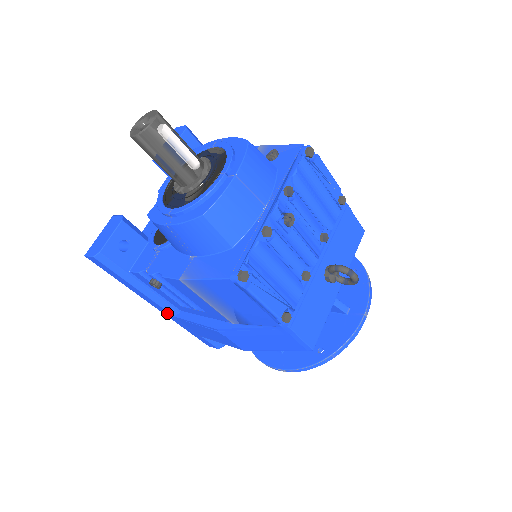
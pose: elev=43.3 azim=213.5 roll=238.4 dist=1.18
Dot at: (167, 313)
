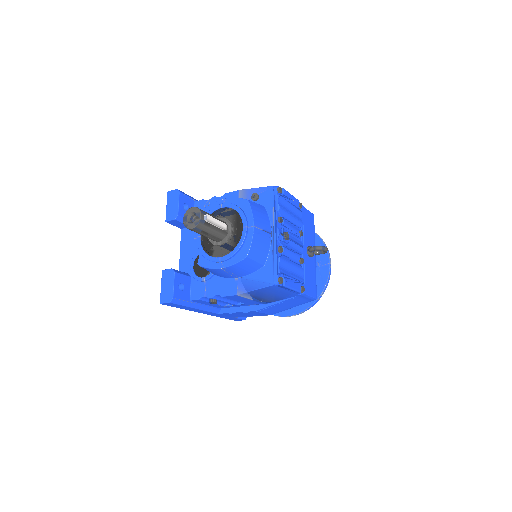
Dot at: (212, 314)
